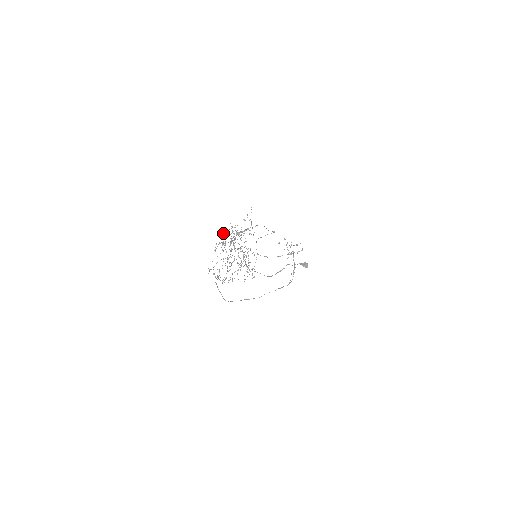
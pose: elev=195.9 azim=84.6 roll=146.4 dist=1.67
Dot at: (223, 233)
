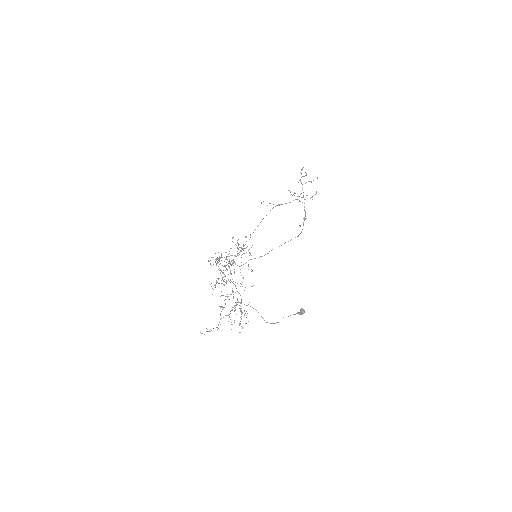
Dot at: (216, 259)
